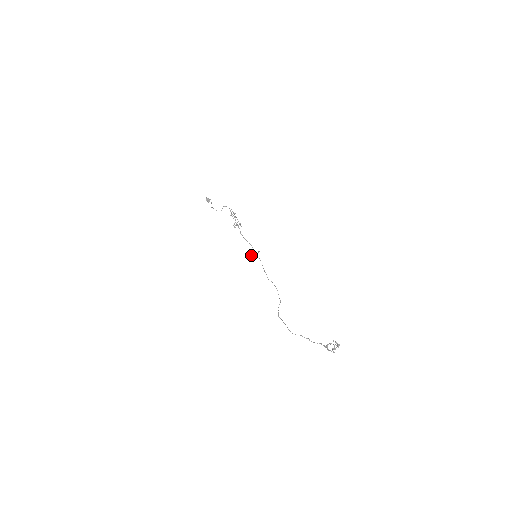
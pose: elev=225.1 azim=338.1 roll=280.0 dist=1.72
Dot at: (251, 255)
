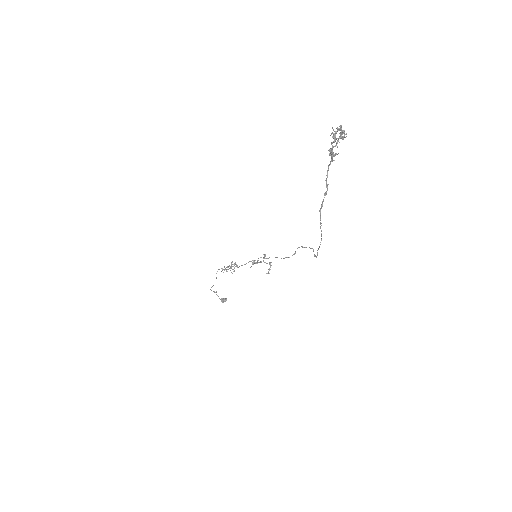
Dot at: occluded
